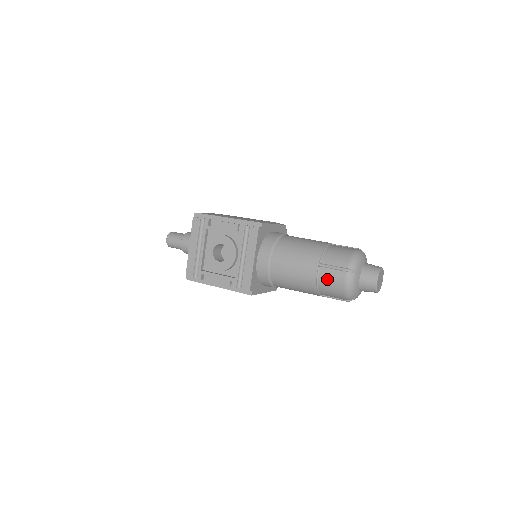
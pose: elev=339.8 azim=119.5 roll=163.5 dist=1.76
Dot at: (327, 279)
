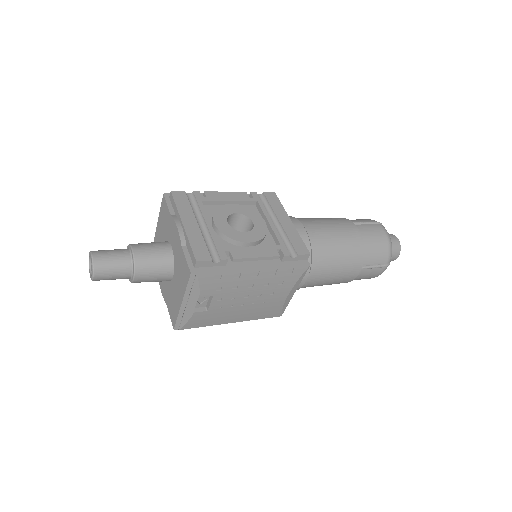
Dot at: (369, 233)
